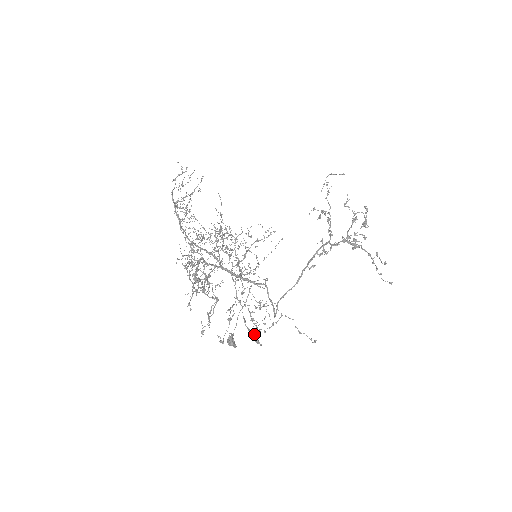
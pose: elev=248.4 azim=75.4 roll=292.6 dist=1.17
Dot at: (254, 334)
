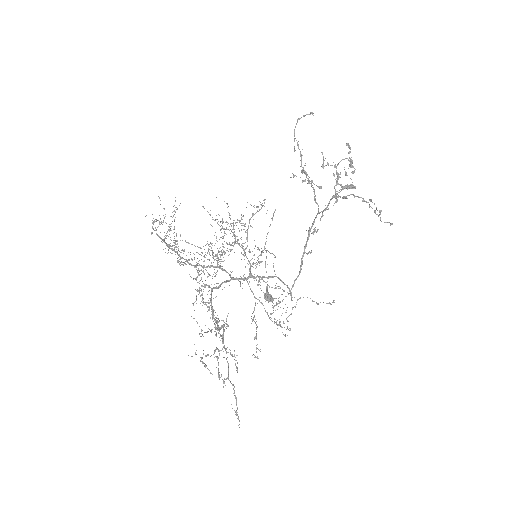
Dot at: (280, 326)
